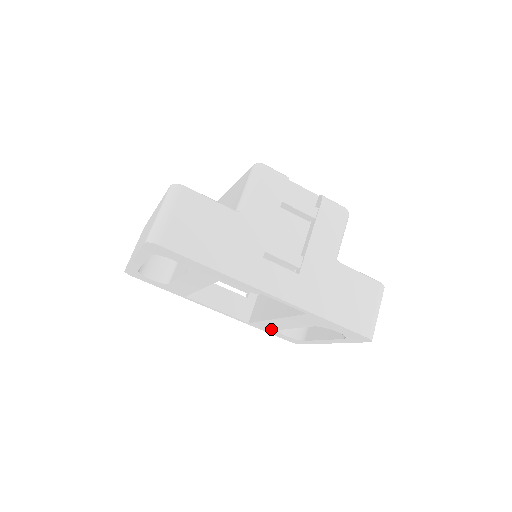
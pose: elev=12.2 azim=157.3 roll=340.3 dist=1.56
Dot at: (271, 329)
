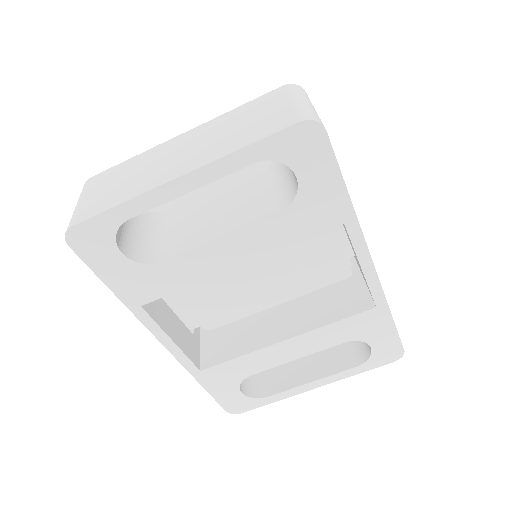
Dot at: (233, 378)
